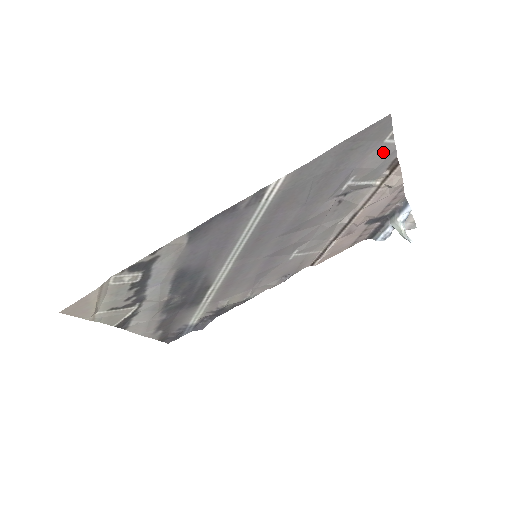
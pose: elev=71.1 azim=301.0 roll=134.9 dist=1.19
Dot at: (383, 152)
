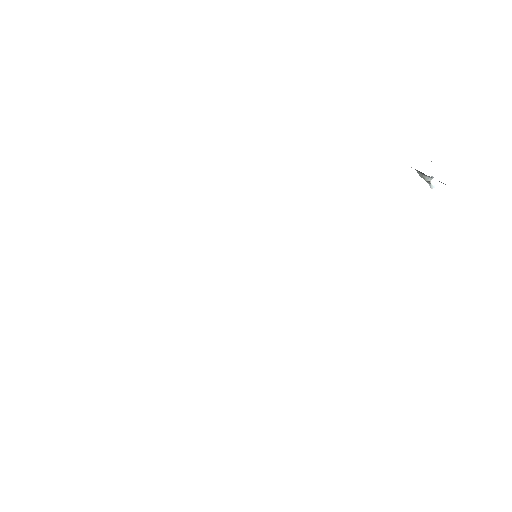
Dot at: occluded
